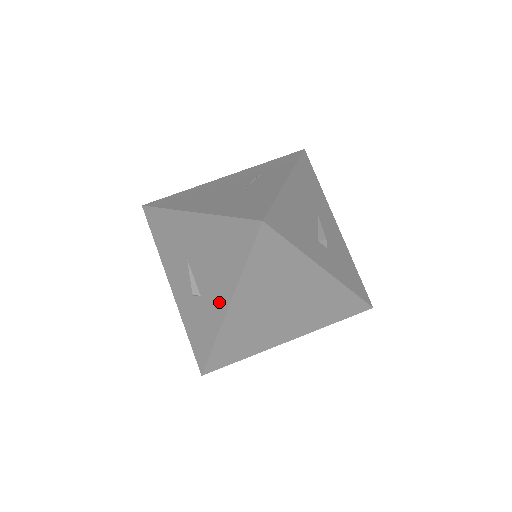
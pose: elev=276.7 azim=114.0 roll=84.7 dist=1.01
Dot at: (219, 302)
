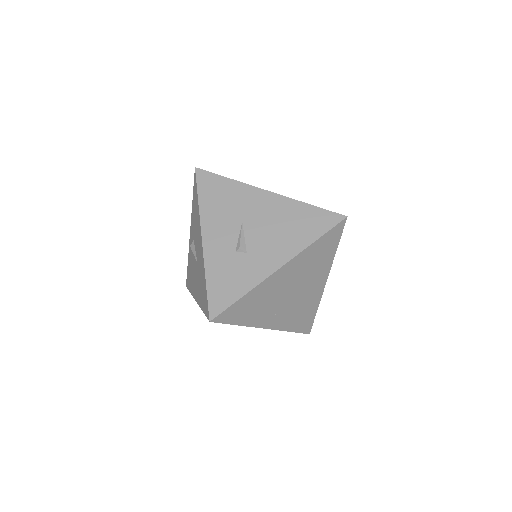
Dot at: (271, 261)
